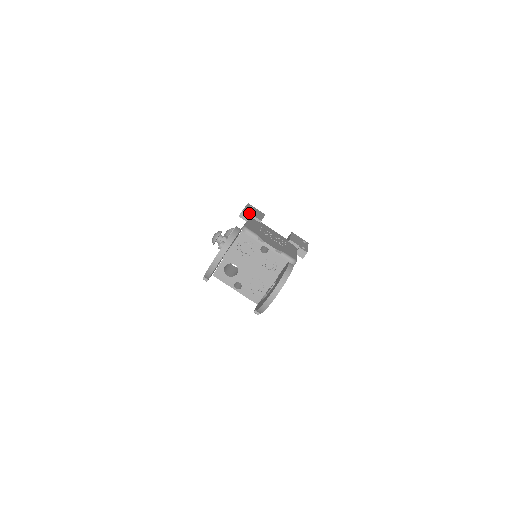
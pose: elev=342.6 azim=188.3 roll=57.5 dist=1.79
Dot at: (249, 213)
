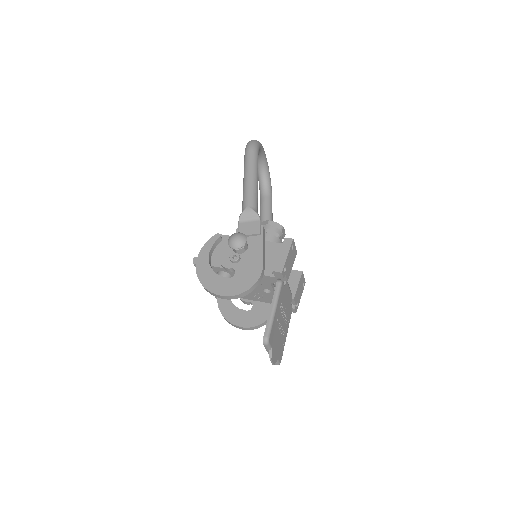
Dot at: (284, 275)
